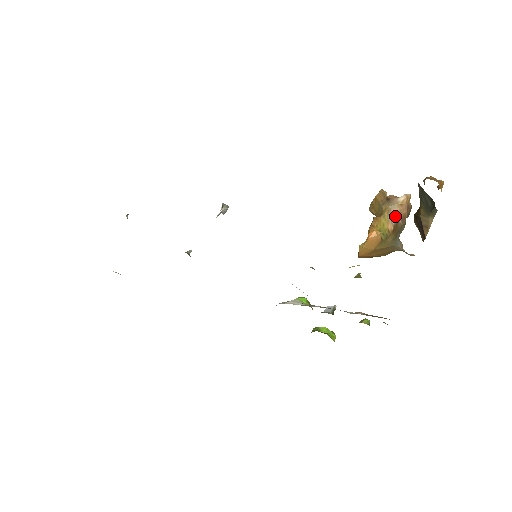
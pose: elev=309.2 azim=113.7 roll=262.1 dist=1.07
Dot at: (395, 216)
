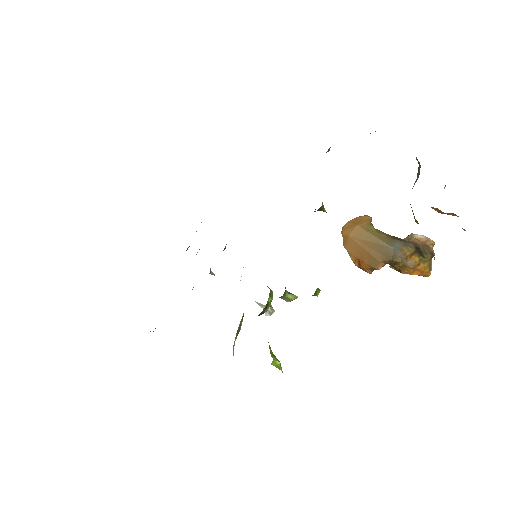
Dot at: (404, 239)
